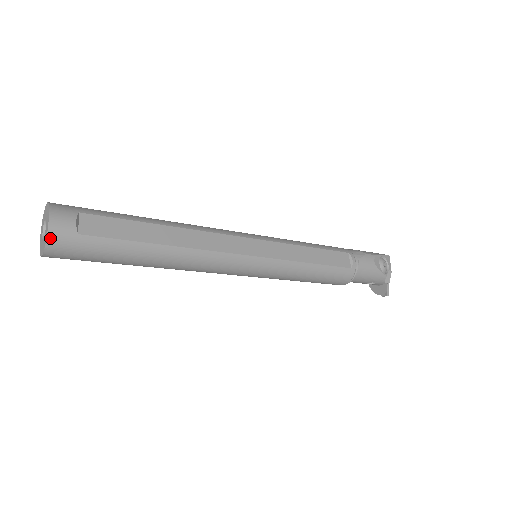
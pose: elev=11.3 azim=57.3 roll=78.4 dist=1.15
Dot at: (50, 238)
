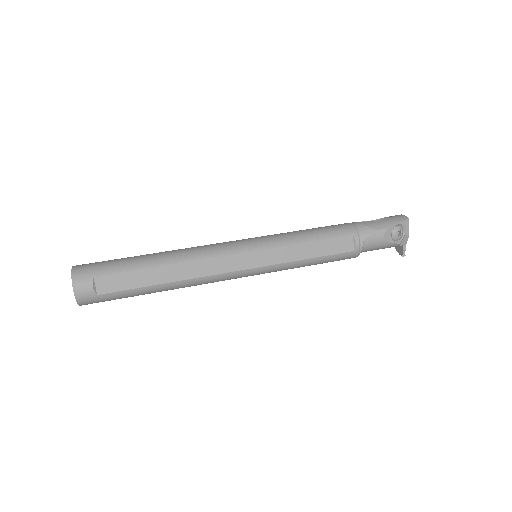
Dot at: (79, 302)
